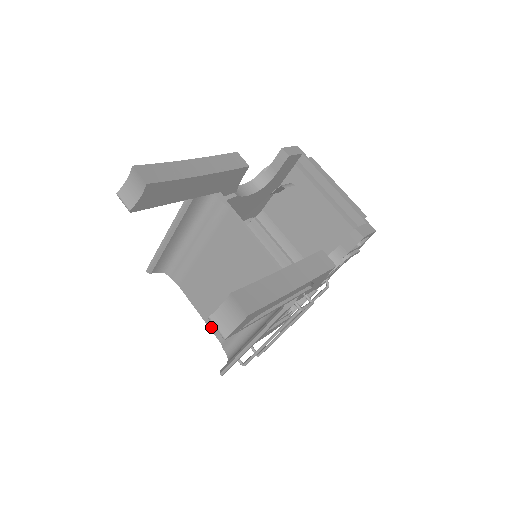
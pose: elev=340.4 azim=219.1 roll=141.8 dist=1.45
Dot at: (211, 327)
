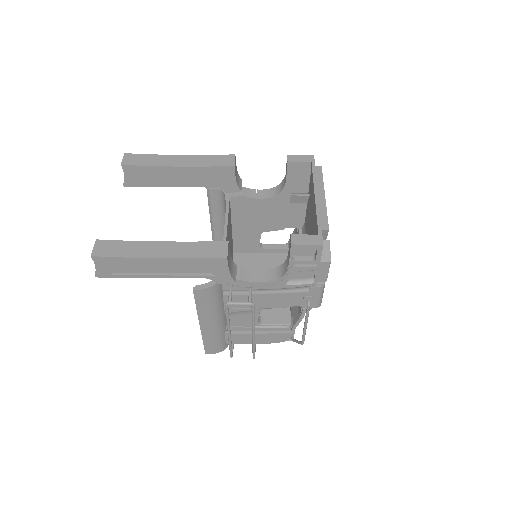
Dot at: occluded
